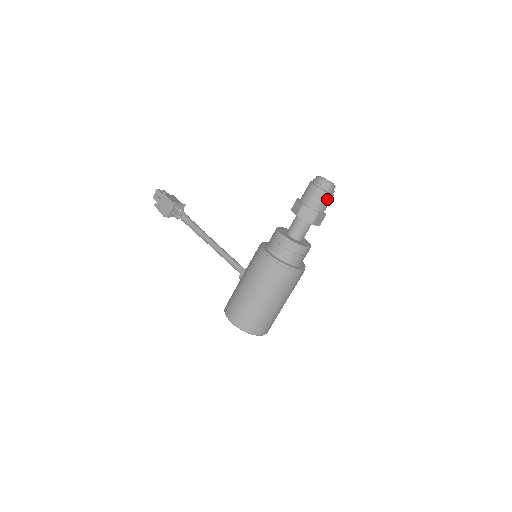
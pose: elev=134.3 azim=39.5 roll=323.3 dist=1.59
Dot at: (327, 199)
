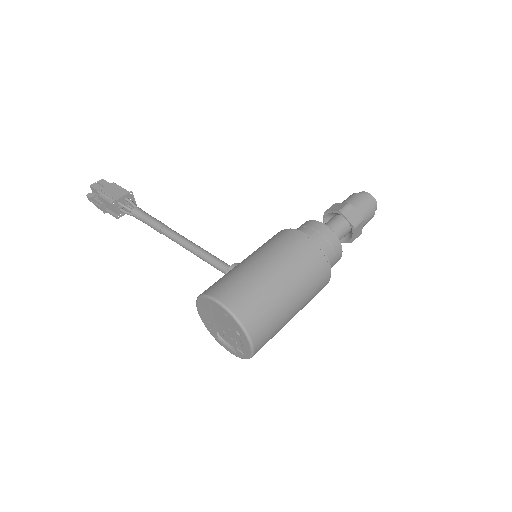
Dot at: (371, 213)
